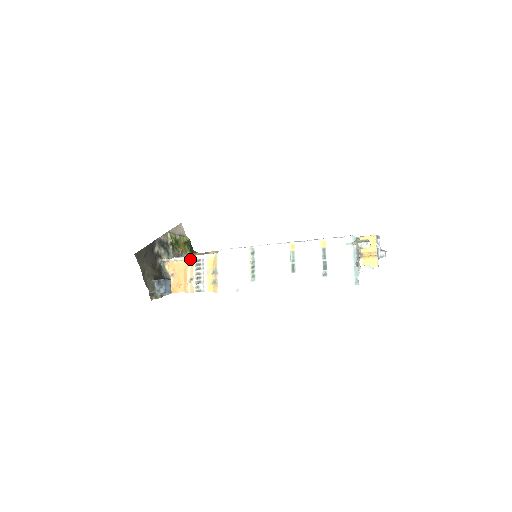
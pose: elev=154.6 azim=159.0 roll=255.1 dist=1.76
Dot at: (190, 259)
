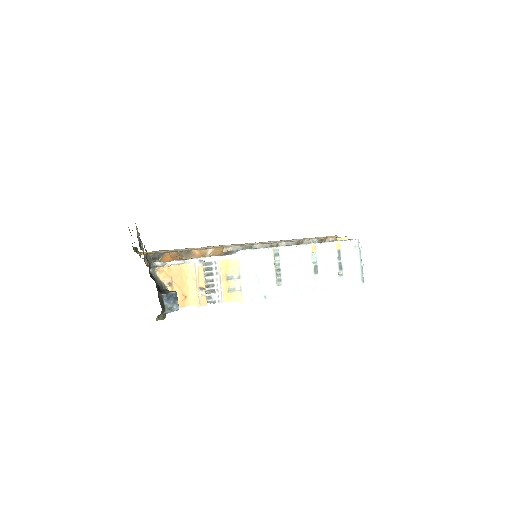
Dot at: (199, 262)
